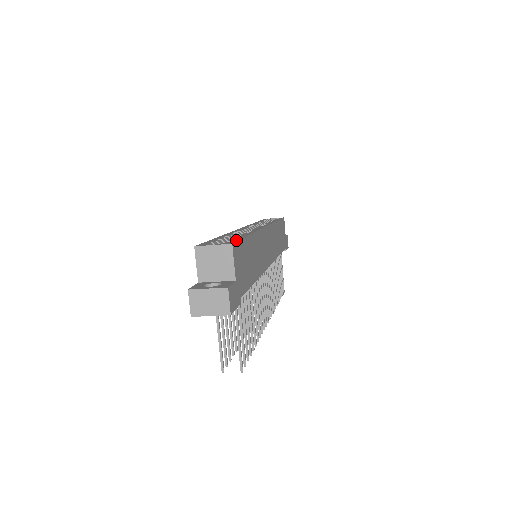
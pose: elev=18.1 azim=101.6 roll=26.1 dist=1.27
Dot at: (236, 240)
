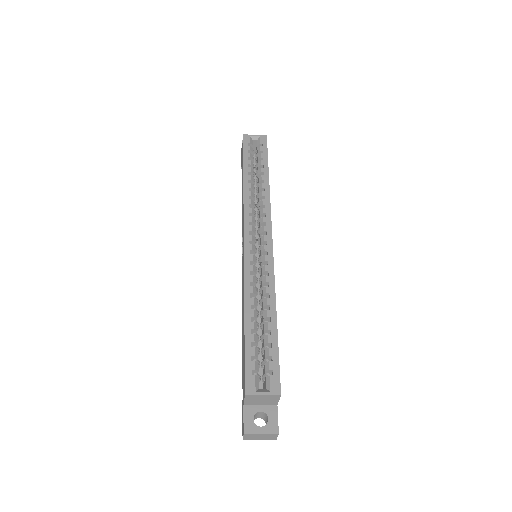
Dot at: (277, 368)
